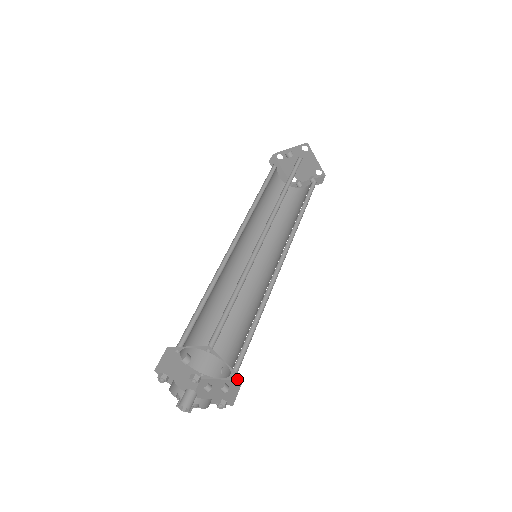
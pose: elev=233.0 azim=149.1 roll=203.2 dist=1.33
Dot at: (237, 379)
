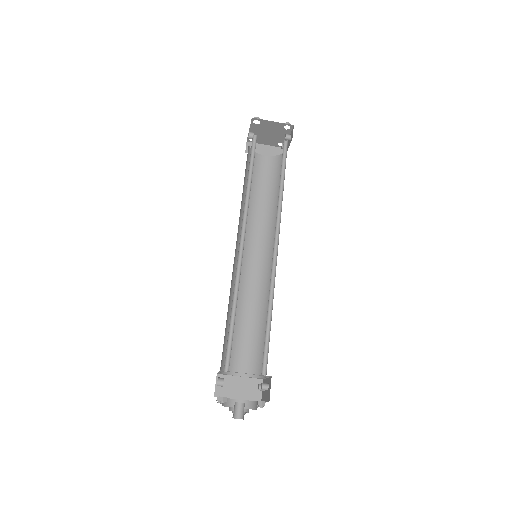
Dot at: (269, 376)
